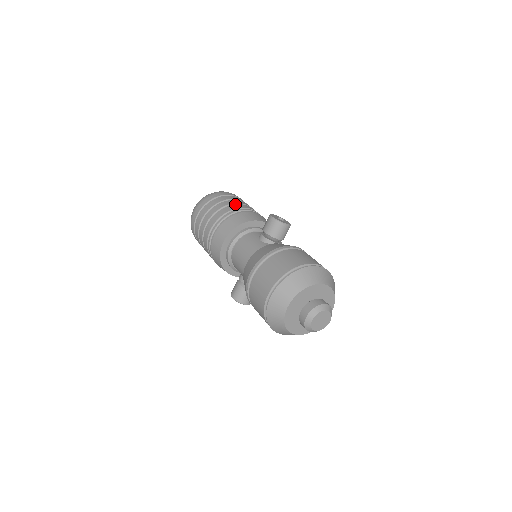
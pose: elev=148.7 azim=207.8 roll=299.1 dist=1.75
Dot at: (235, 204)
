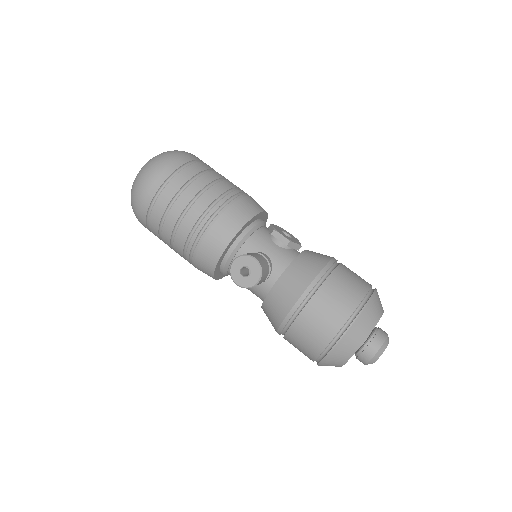
Dot at: (175, 234)
